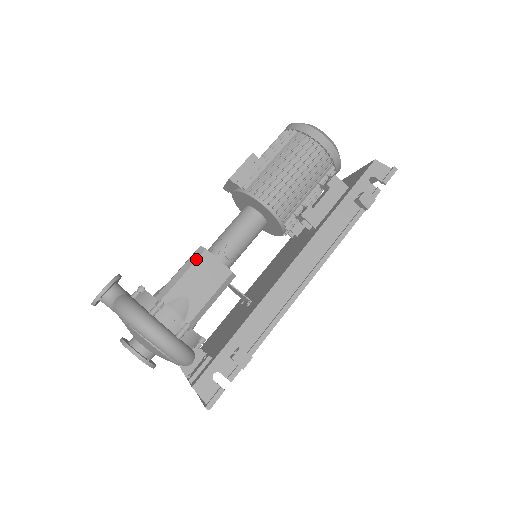
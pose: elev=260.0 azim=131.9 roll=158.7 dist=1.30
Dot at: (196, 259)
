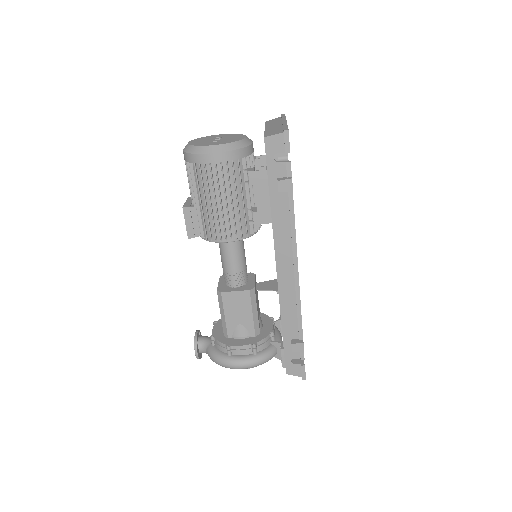
Dot at: (222, 302)
